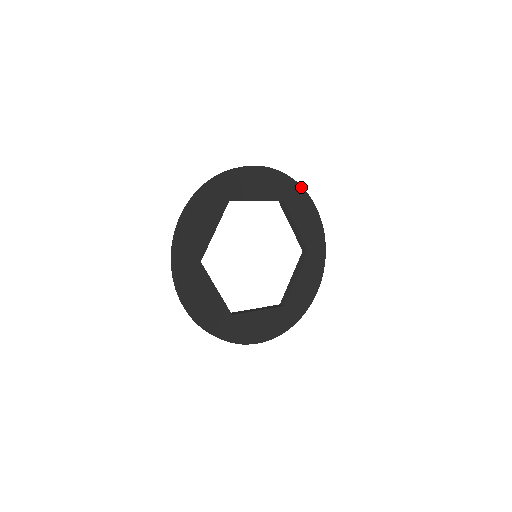
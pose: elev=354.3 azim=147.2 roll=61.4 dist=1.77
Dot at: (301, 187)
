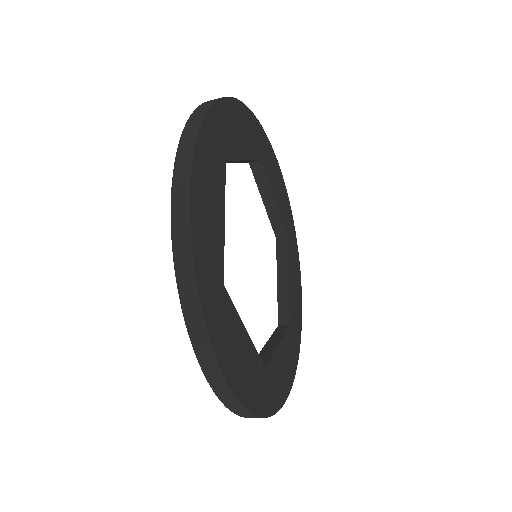
Dot at: (297, 248)
